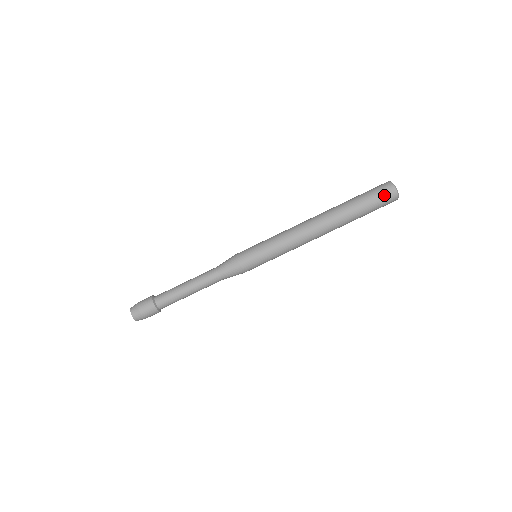
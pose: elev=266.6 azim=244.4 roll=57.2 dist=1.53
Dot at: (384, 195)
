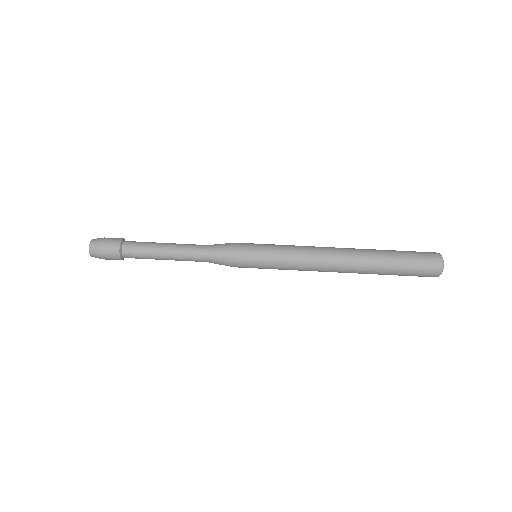
Dot at: (427, 266)
